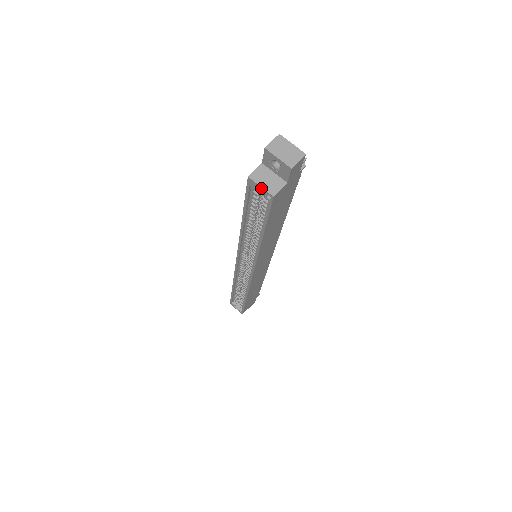
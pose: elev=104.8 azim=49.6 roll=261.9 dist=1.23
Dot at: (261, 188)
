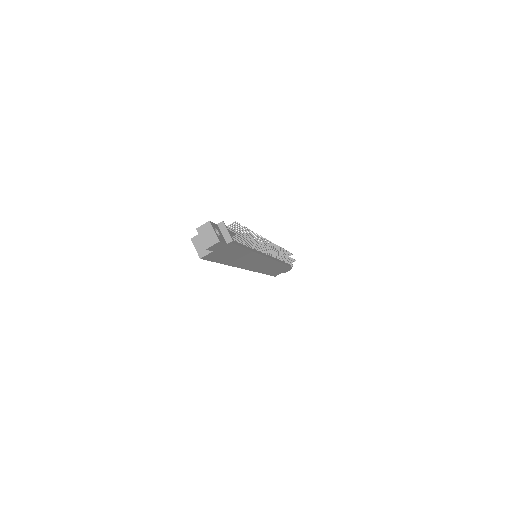
Dot at: (196, 249)
